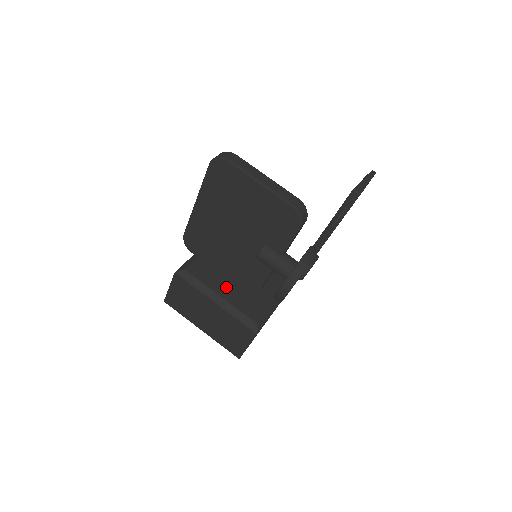
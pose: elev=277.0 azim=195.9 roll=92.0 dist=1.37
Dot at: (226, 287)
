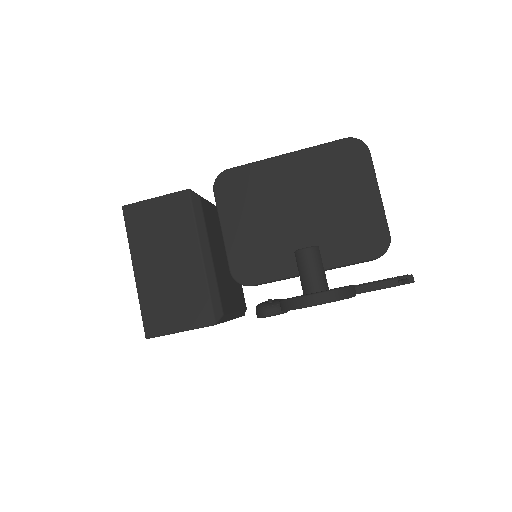
Dot at: (216, 253)
